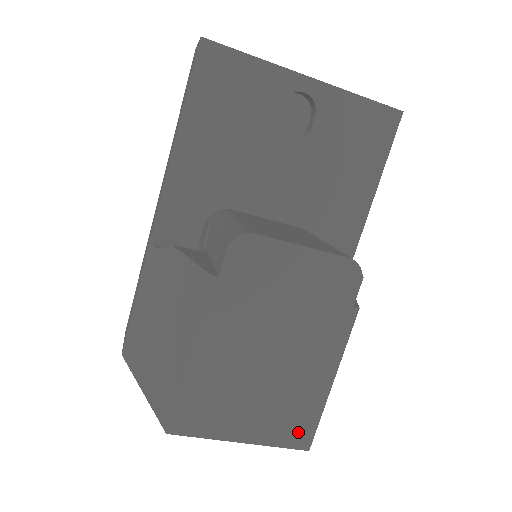
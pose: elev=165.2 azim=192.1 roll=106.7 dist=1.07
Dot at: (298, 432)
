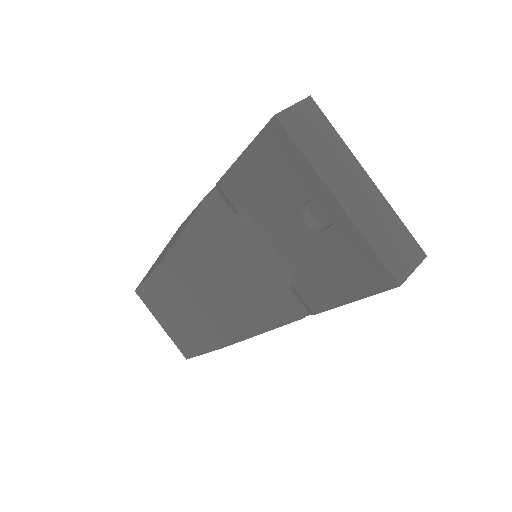
Dot at: (183, 349)
